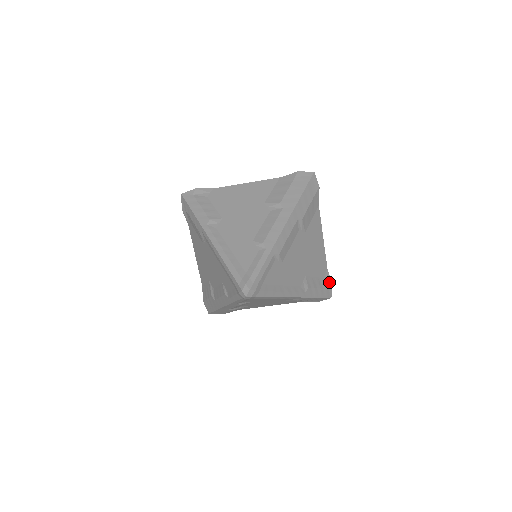
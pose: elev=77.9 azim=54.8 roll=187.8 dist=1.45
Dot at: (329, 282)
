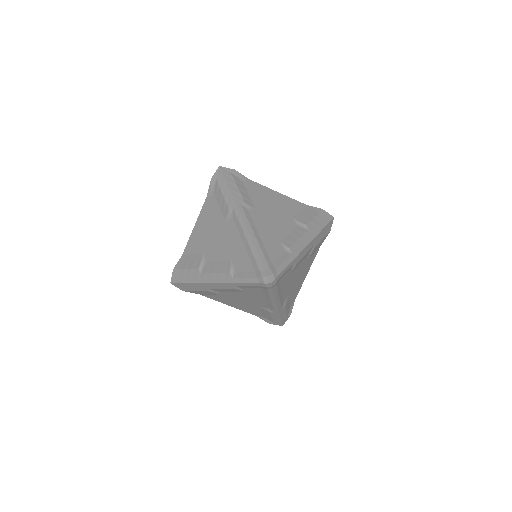
Dot at: (290, 312)
